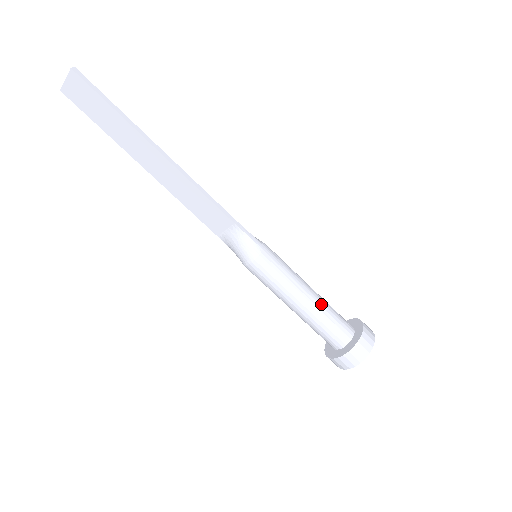
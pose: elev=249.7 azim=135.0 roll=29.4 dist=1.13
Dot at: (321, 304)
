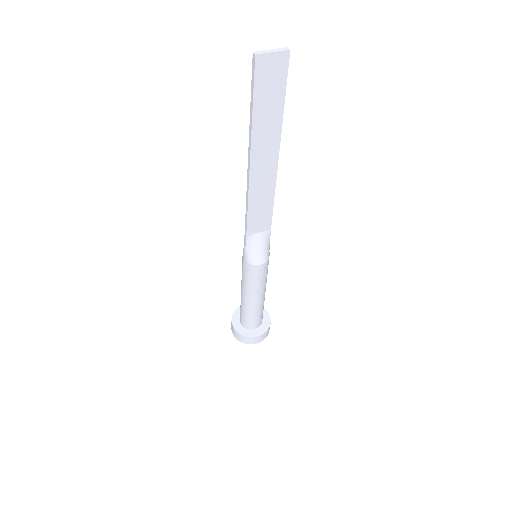
Dot at: occluded
